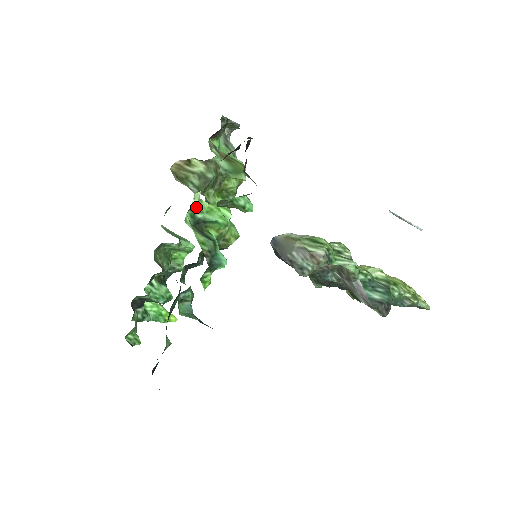
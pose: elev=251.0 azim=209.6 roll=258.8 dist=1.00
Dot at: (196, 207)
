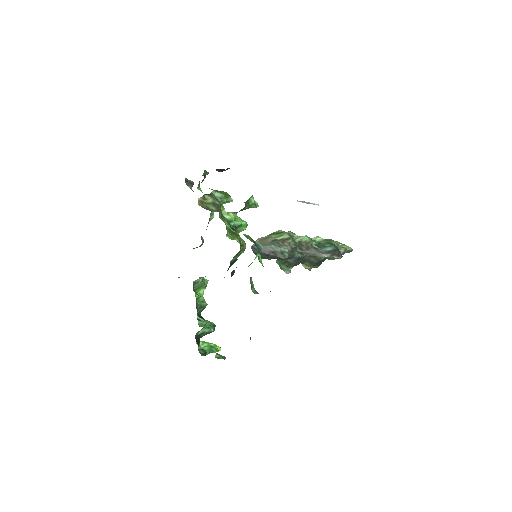
Dot at: (228, 219)
